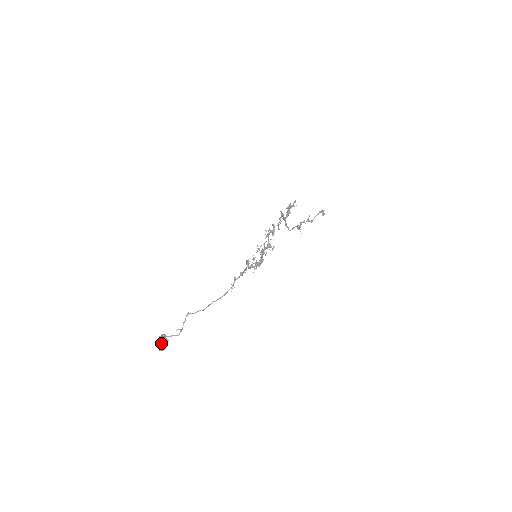
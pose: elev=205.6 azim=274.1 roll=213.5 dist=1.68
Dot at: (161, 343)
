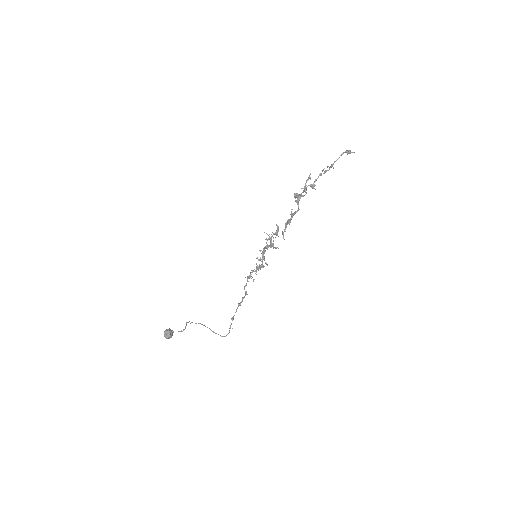
Dot at: (168, 338)
